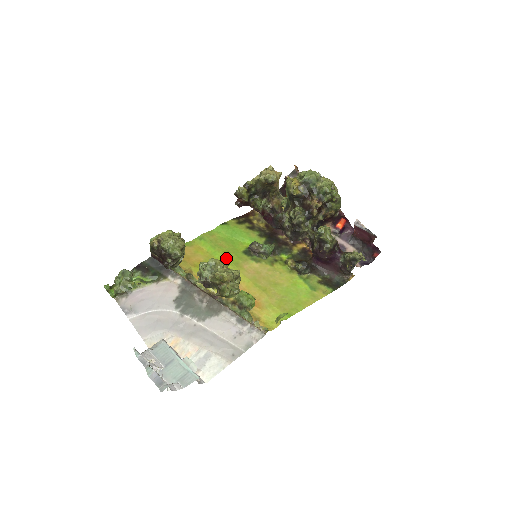
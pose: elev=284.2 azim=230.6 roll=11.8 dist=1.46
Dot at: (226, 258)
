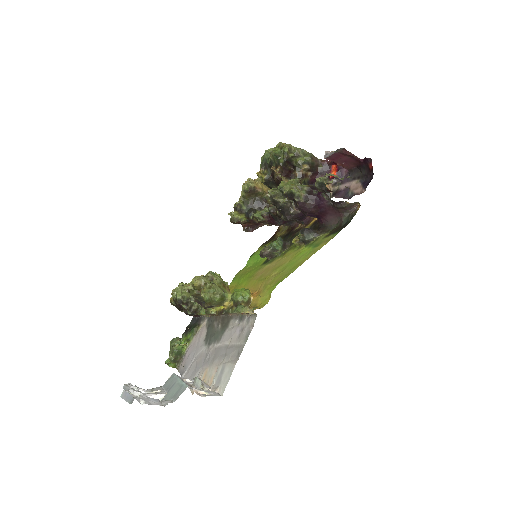
Dot at: (245, 278)
